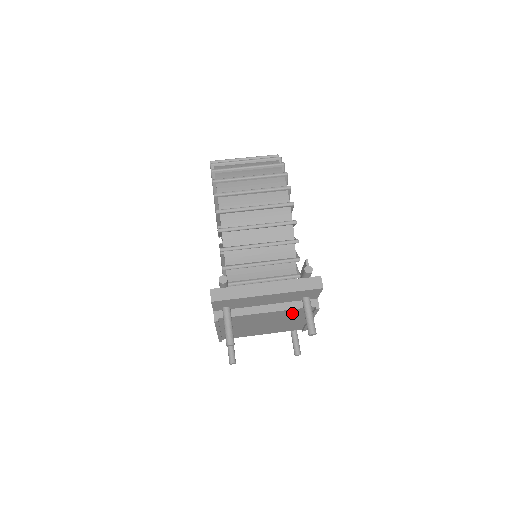
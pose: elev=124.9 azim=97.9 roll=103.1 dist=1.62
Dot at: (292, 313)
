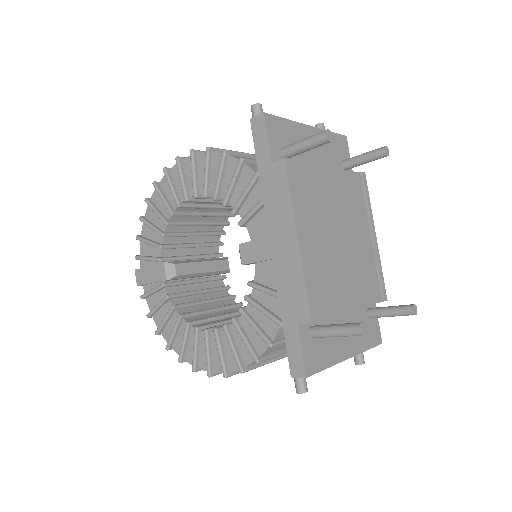
Dot at: (349, 192)
